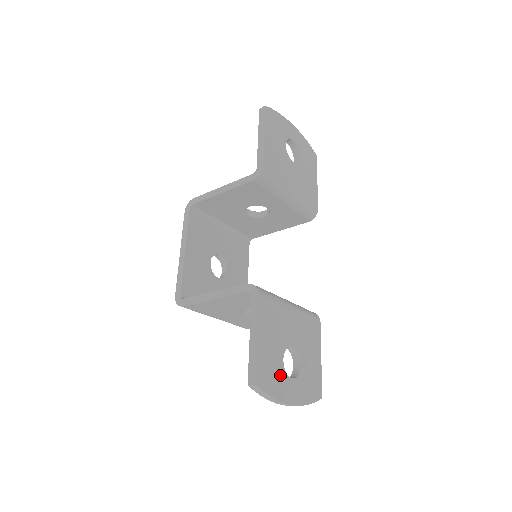
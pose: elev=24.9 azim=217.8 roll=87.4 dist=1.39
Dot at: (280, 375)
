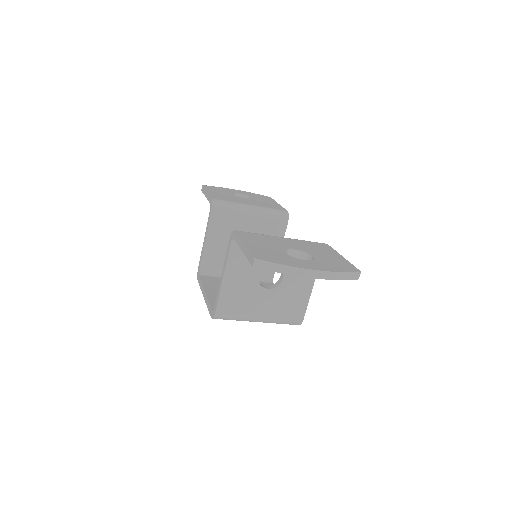
Dot at: (287, 258)
